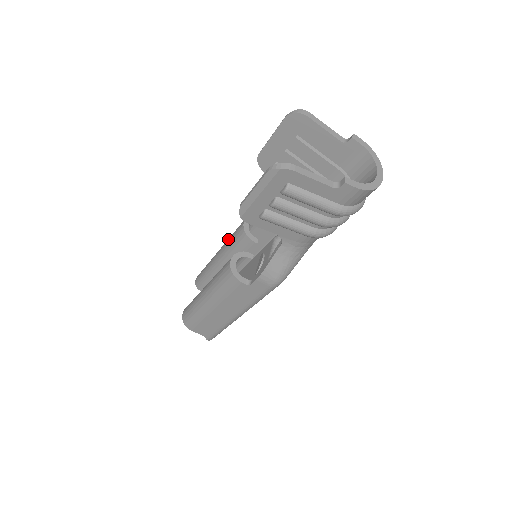
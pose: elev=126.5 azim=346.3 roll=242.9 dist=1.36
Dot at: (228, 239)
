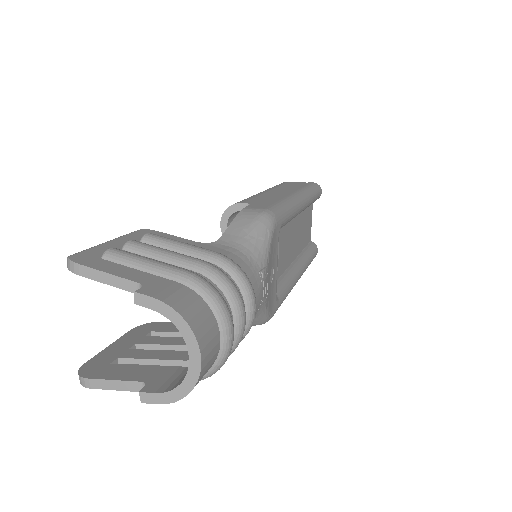
Dot at: occluded
